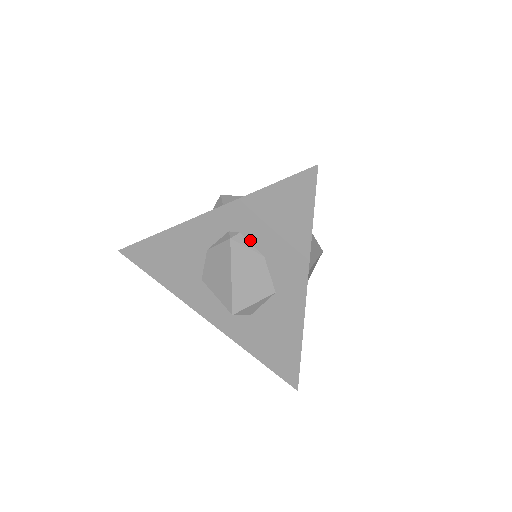
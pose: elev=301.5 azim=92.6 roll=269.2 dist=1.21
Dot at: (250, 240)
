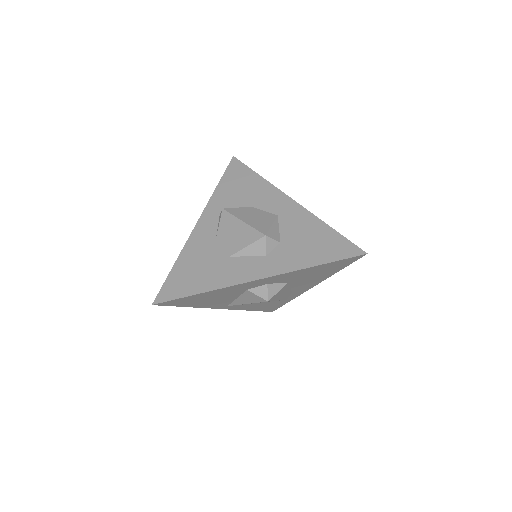
Dot at: occluded
